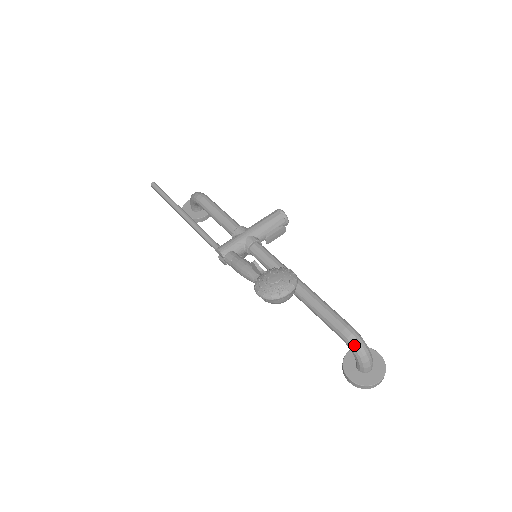
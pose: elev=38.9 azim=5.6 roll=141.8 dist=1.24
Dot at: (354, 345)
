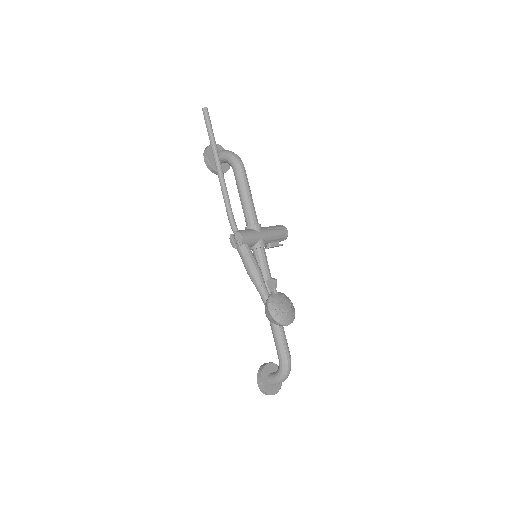
Dot at: (286, 371)
